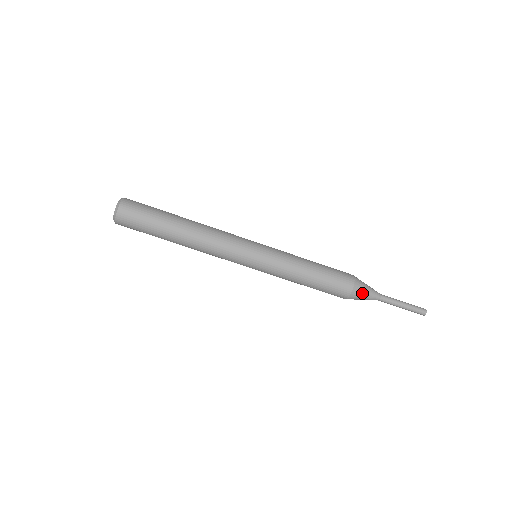
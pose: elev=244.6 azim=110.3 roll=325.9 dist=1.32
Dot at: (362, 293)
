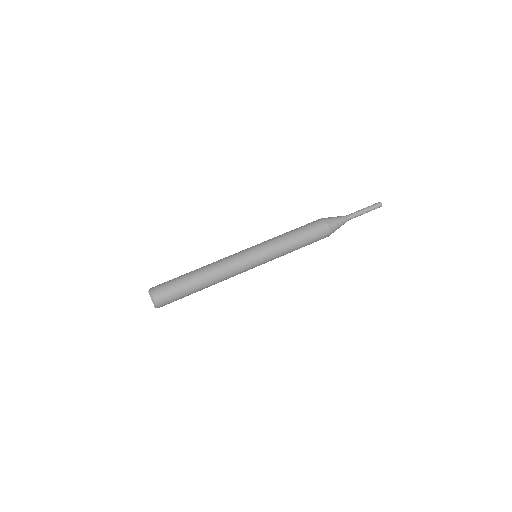
Dot at: (335, 223)
